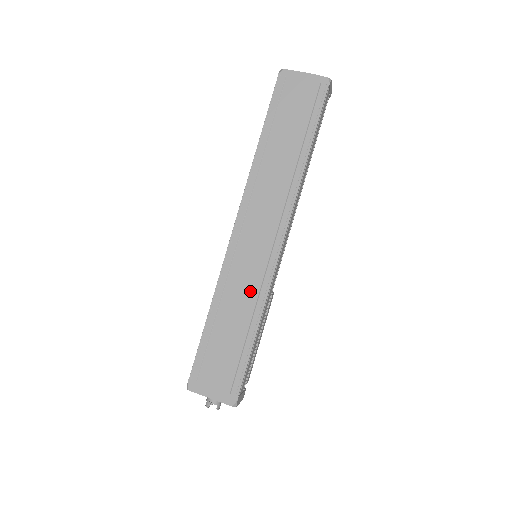
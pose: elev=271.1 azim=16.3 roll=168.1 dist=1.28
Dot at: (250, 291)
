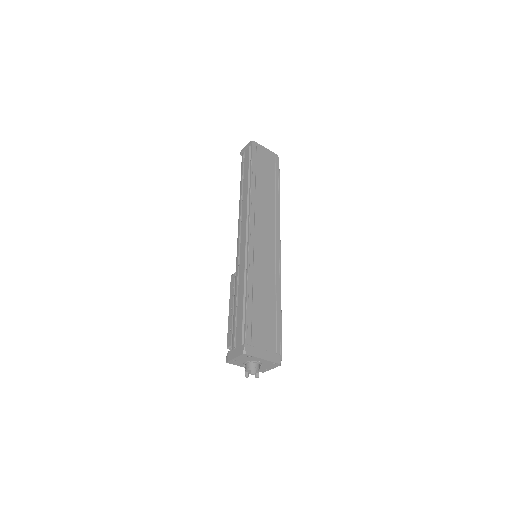
Dot at: (270, 275)
